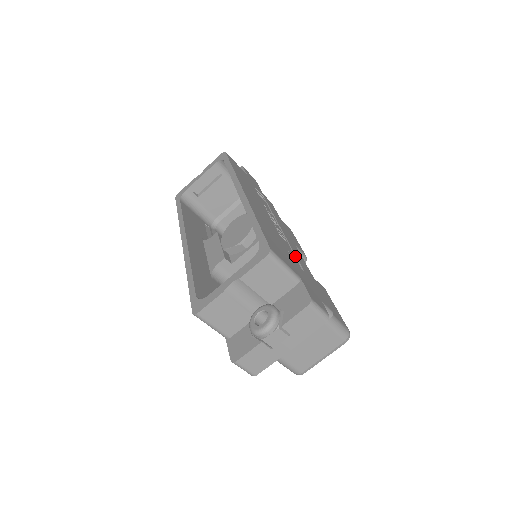
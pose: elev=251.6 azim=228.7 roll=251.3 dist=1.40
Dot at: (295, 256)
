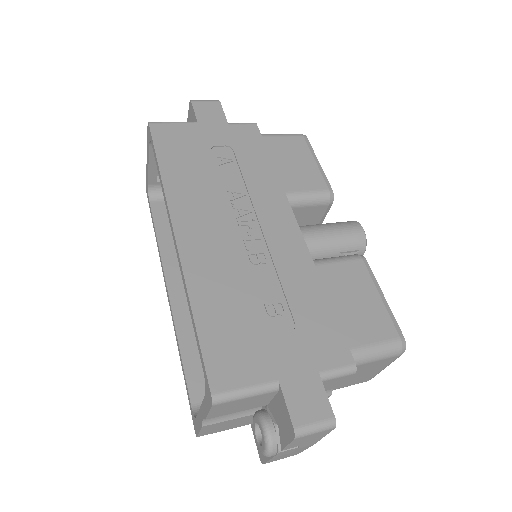
Dot at: (282, 291)
